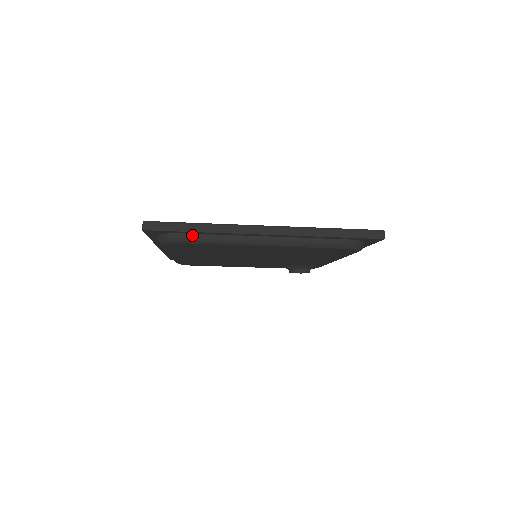
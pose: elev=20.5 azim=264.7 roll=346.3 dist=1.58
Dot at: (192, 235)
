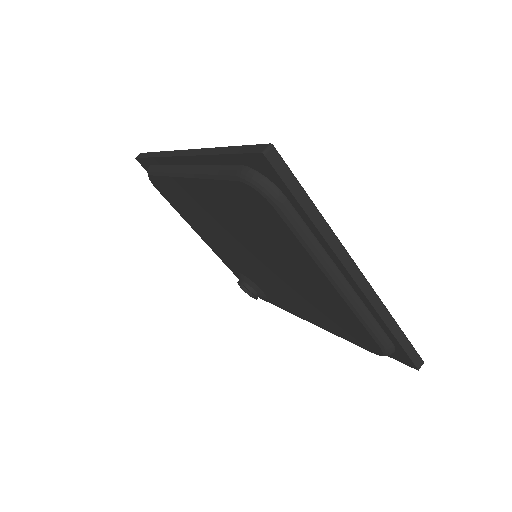
Dot at: (293, 210)
